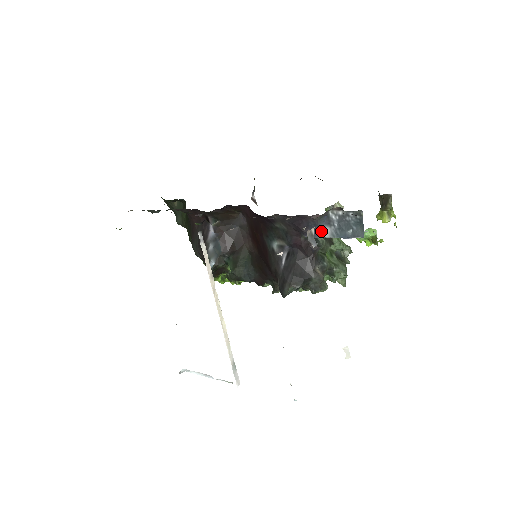
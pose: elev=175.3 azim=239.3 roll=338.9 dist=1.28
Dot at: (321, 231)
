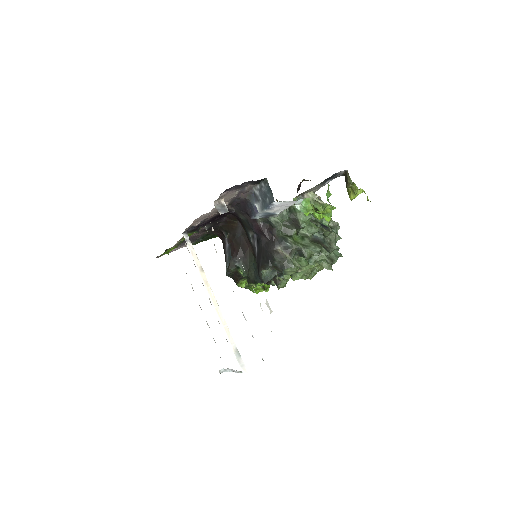
Dot at: (257, 209)
